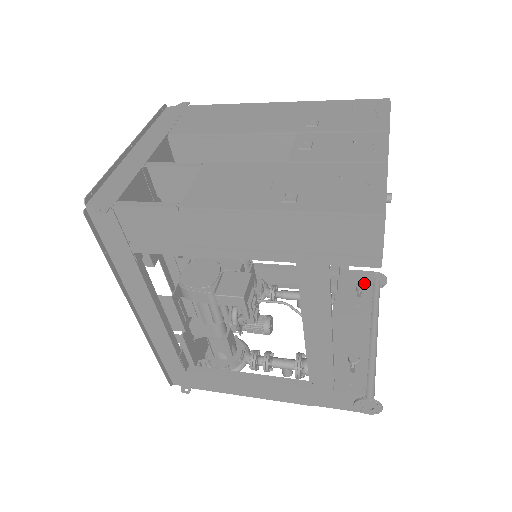
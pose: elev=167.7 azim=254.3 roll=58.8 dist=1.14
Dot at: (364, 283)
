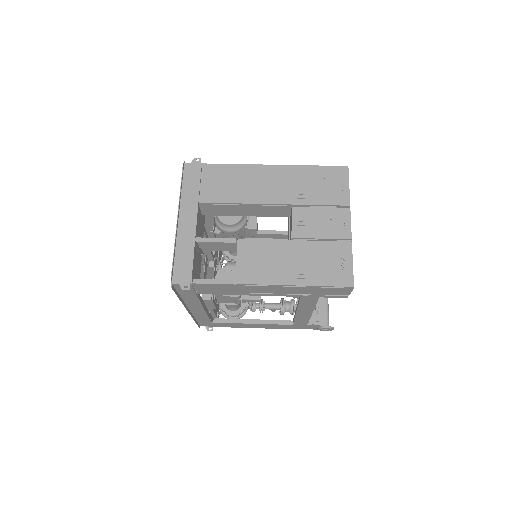
Dot at: occluded
